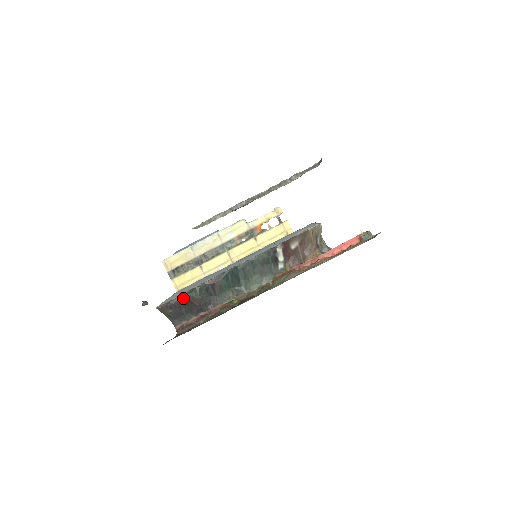
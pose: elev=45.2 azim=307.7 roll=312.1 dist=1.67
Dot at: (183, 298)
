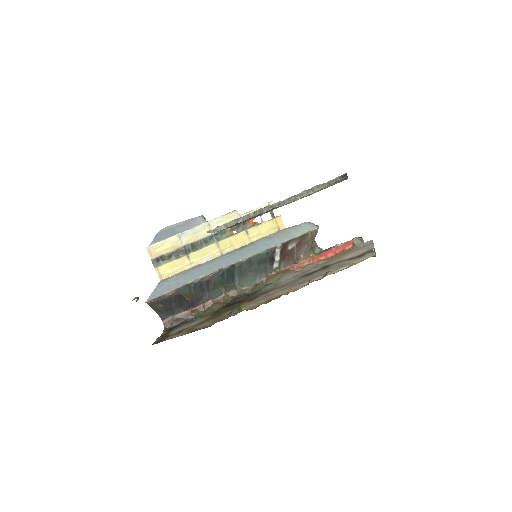
Dot at: (176, 293)
